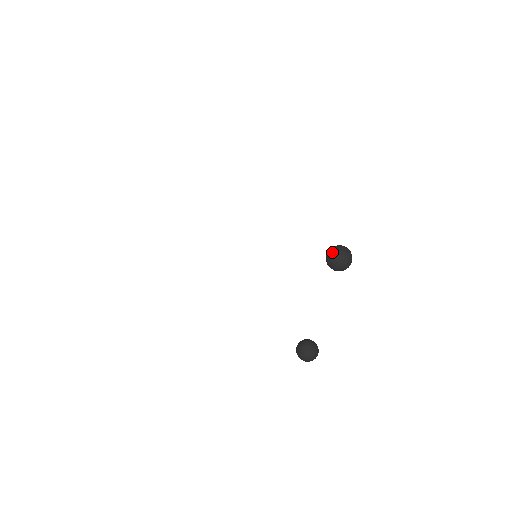
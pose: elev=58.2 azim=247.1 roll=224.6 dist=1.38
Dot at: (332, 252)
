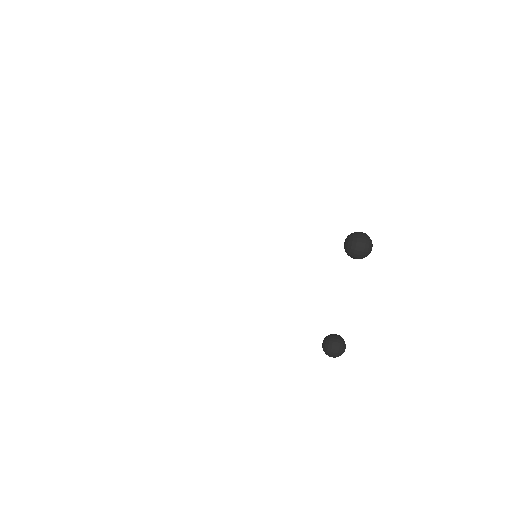
Dot at: (348, 240)
